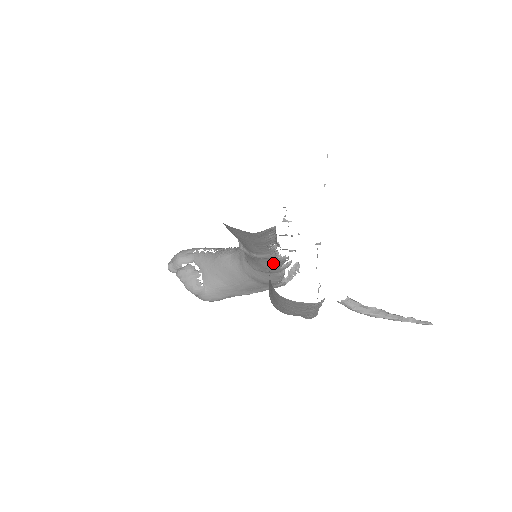
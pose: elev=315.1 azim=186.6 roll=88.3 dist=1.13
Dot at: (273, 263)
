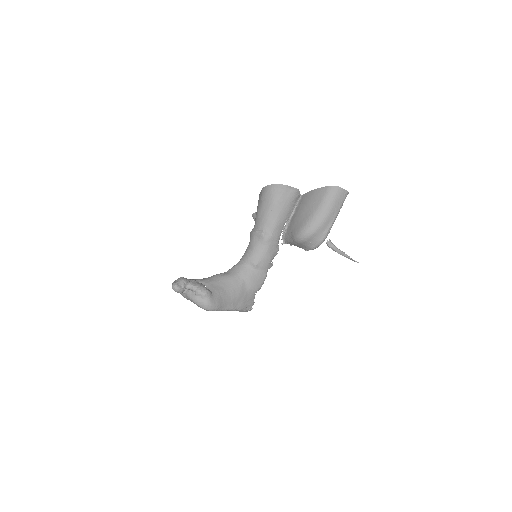
Dot at: (273, 251)
